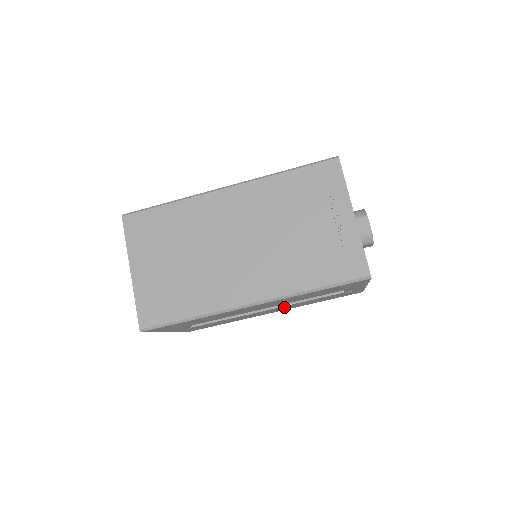
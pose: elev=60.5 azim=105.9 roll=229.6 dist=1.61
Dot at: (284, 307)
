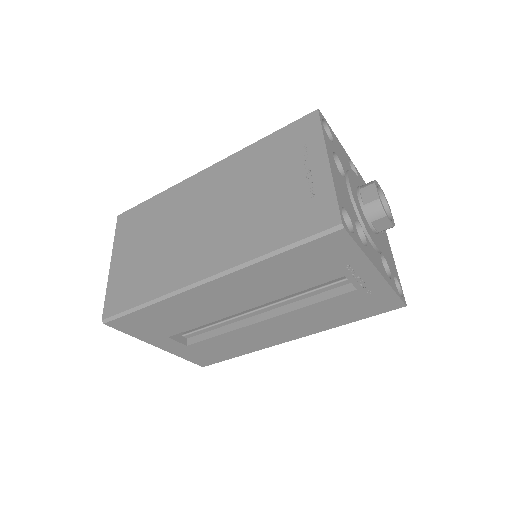
Dot at: (292, 320)
